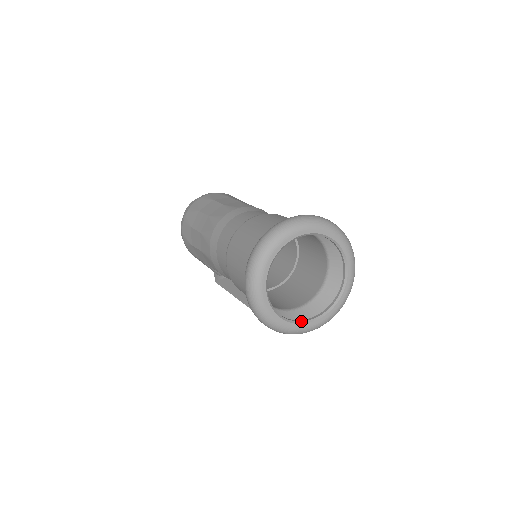
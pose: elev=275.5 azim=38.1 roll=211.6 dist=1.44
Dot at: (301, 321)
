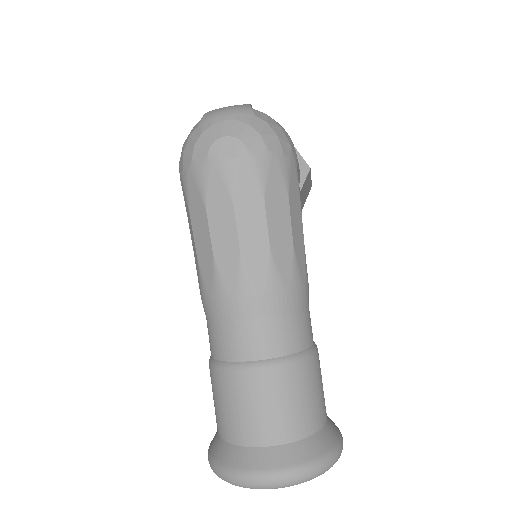
Dot at: occluded
